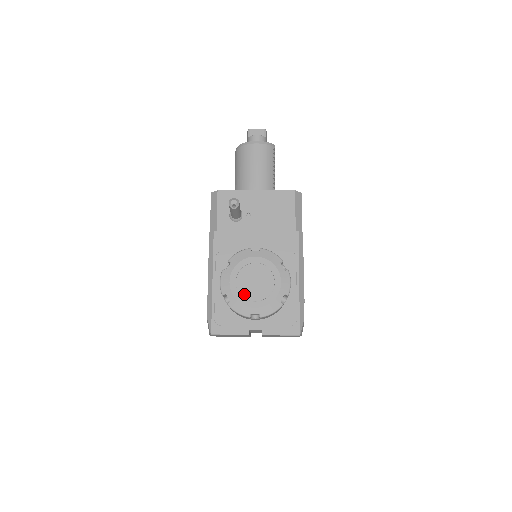
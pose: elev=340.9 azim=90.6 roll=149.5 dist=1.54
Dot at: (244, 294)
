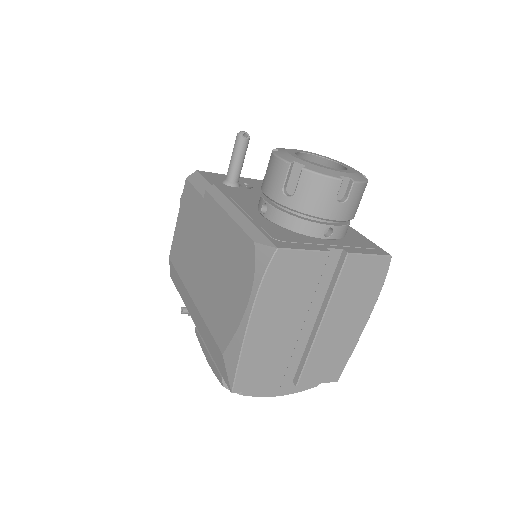
Dot at: occluded
